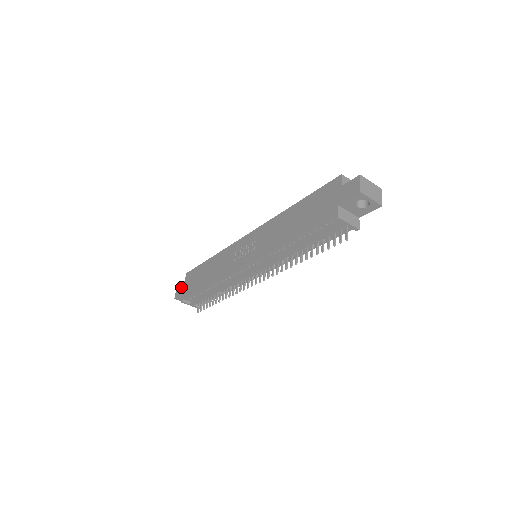
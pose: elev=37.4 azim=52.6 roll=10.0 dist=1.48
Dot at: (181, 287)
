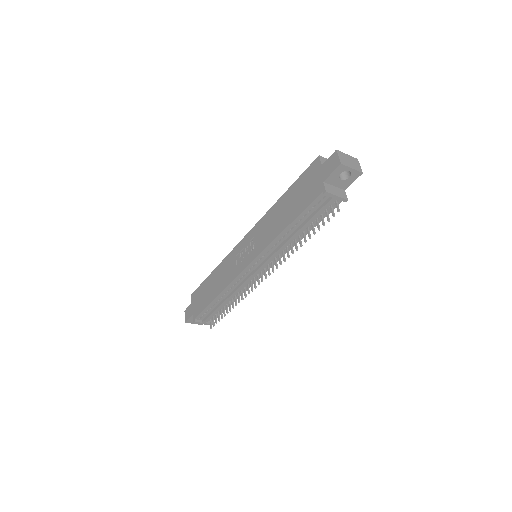
Dot at: (189, 309)
